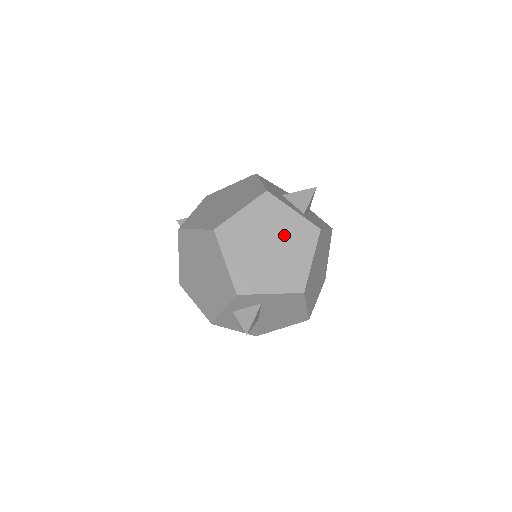
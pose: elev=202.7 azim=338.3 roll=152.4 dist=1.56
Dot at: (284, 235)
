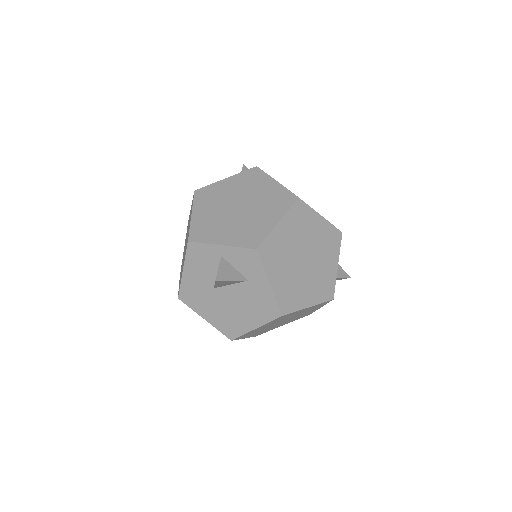
Dot at: (318, 268)
